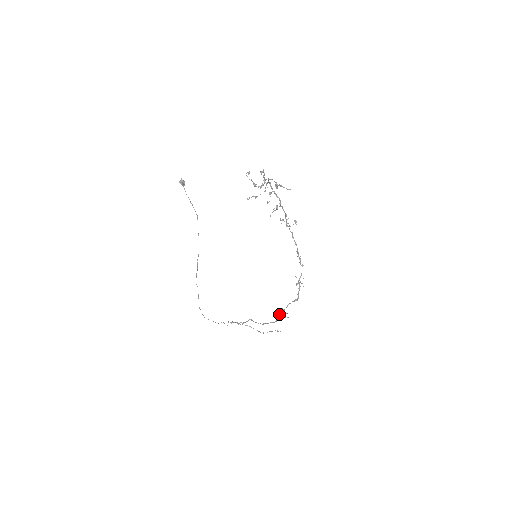
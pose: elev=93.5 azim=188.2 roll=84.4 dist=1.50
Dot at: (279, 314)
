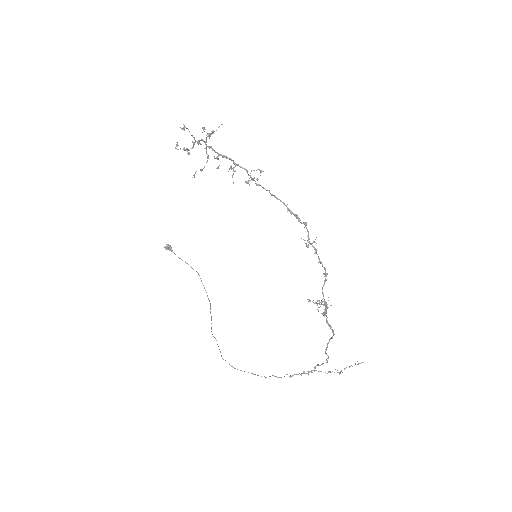
Dot at: (323, 314)
